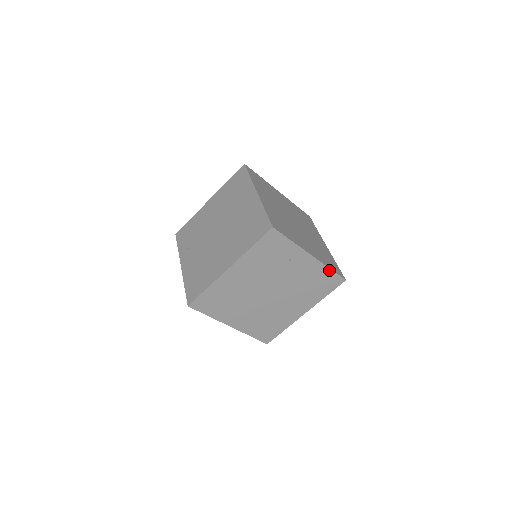
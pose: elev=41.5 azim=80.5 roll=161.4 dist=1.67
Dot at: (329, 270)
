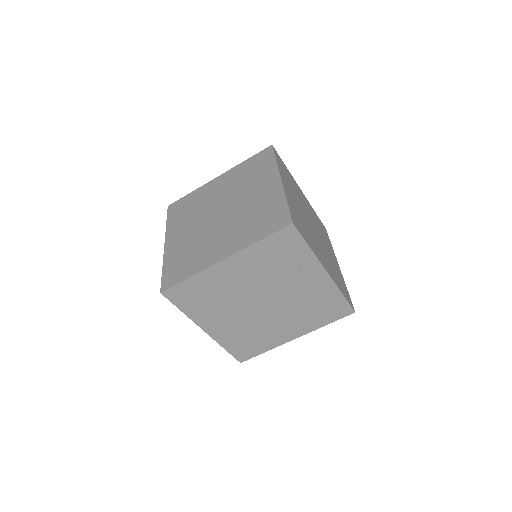
Dot at: (340, 295)
